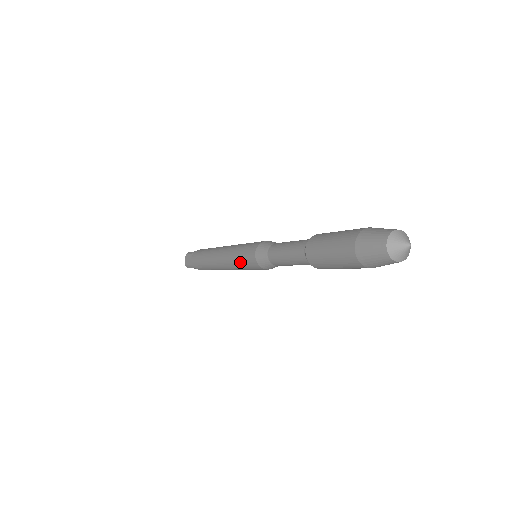
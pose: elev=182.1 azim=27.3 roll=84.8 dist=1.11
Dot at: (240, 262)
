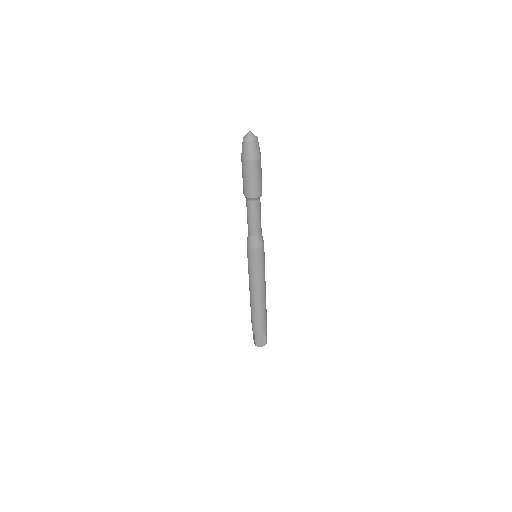
Dot at: (250, 265)
